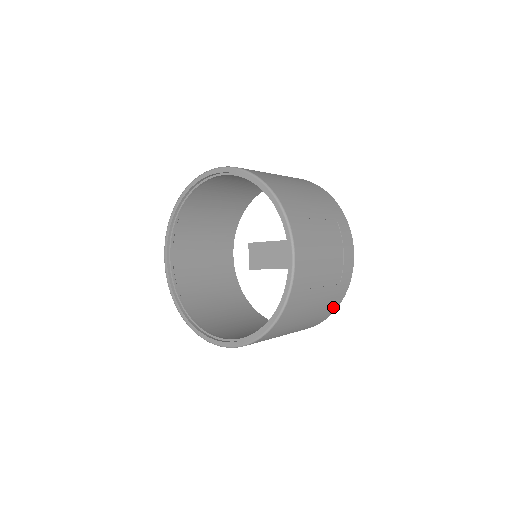
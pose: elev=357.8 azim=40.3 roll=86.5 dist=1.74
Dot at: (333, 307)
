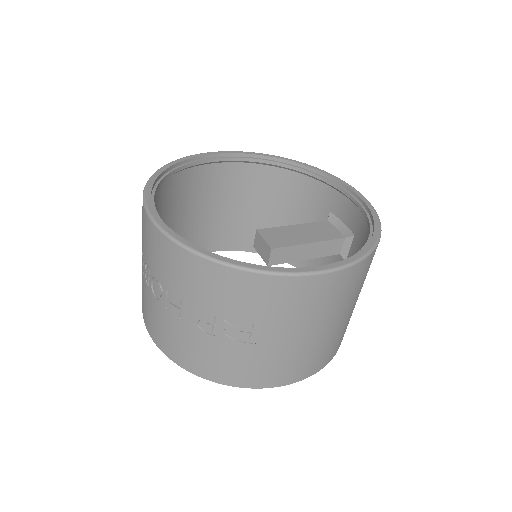
Dot at: occluded
